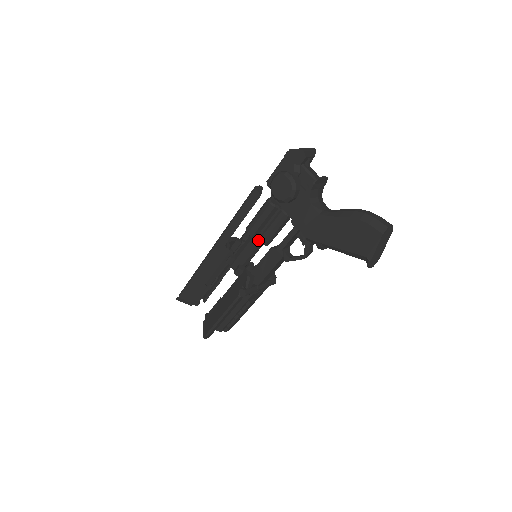
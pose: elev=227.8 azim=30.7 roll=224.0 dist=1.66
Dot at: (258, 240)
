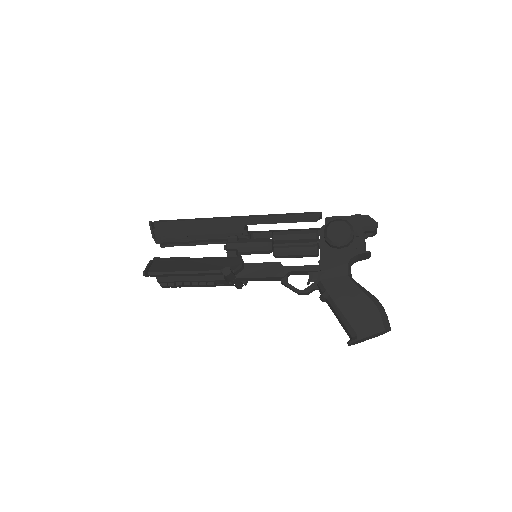
Dot at: (272, 247)
